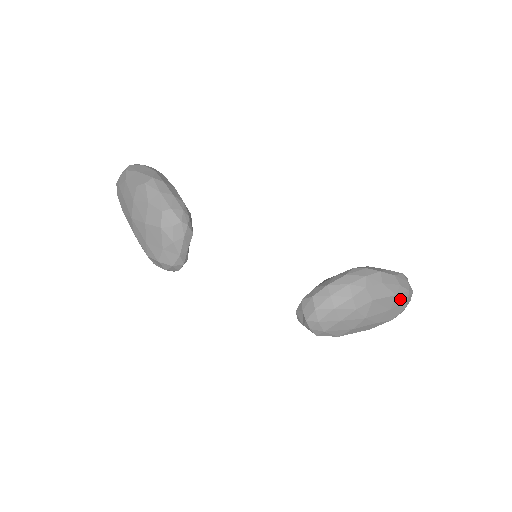
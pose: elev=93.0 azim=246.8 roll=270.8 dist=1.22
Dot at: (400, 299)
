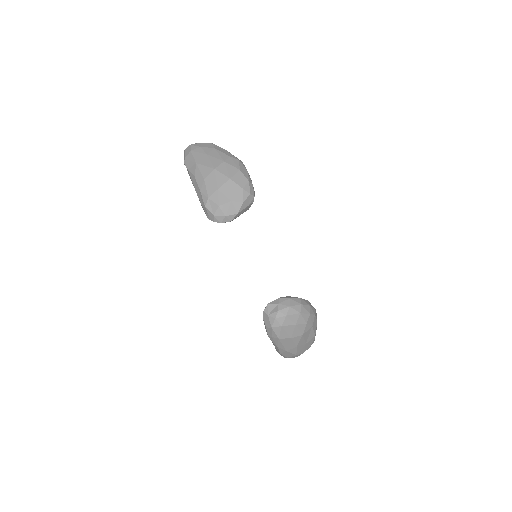
Dot at: (311, 342)
